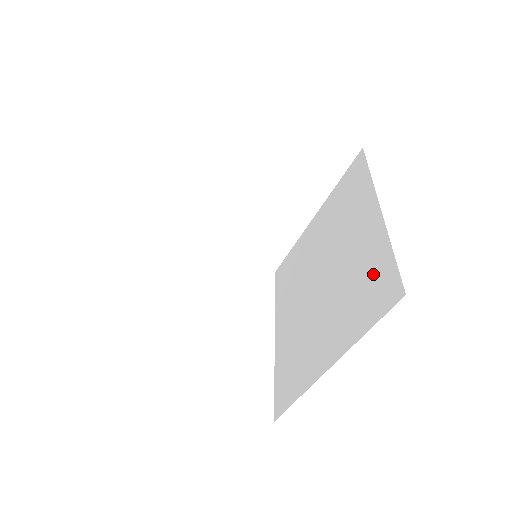
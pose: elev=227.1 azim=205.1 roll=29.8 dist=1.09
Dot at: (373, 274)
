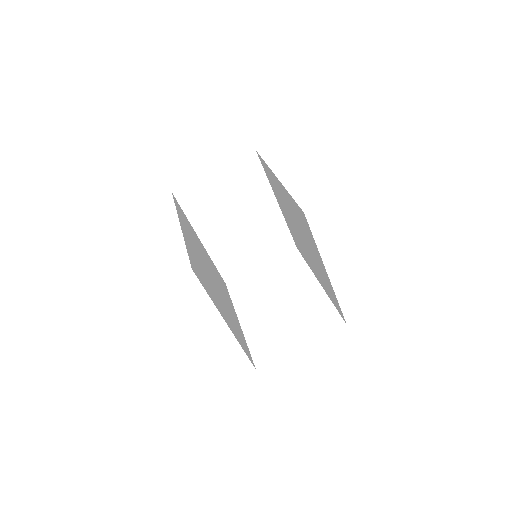
Dot at: (298, 213)
